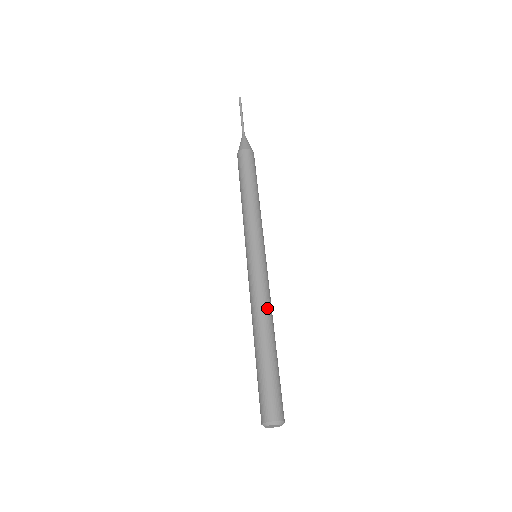
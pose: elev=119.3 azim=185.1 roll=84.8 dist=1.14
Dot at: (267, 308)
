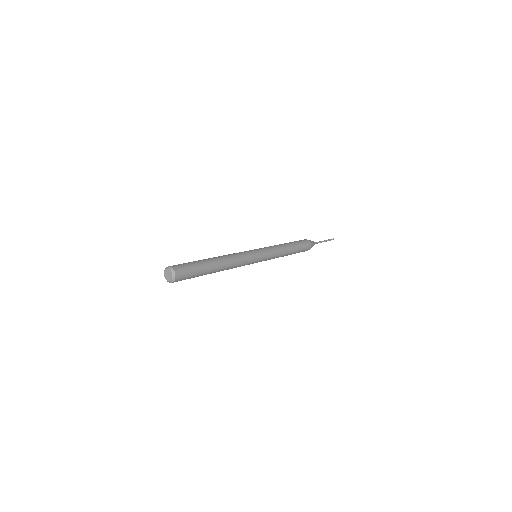
Dot at: (225, 255)
